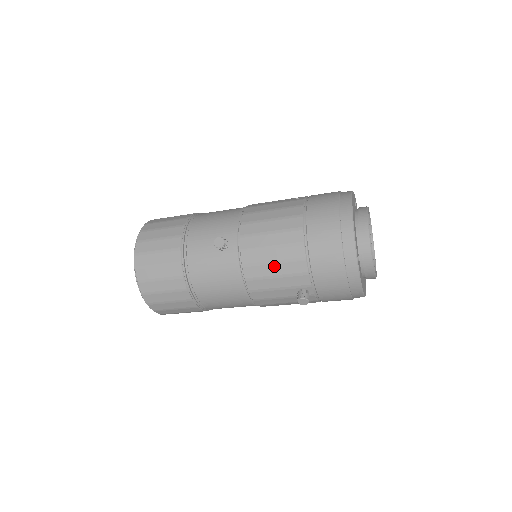
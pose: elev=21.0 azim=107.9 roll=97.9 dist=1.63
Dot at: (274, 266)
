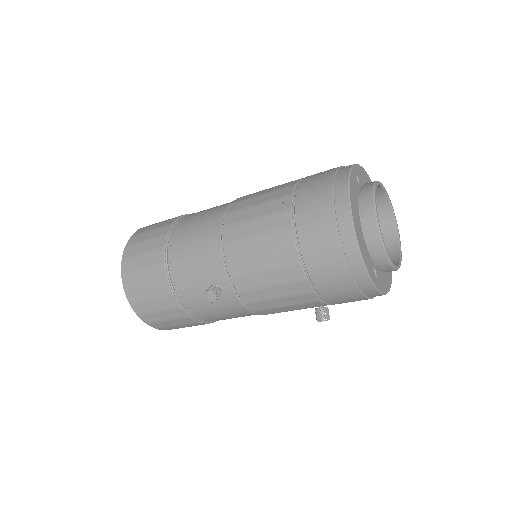
Dot at: (280, 301)
